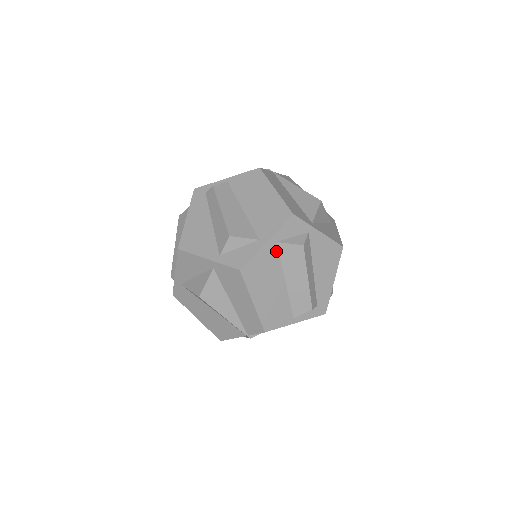
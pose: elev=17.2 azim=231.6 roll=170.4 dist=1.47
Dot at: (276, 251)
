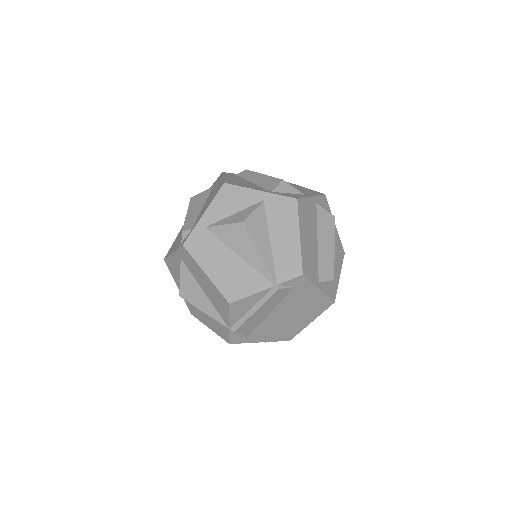
Dot at: (315, 210)
